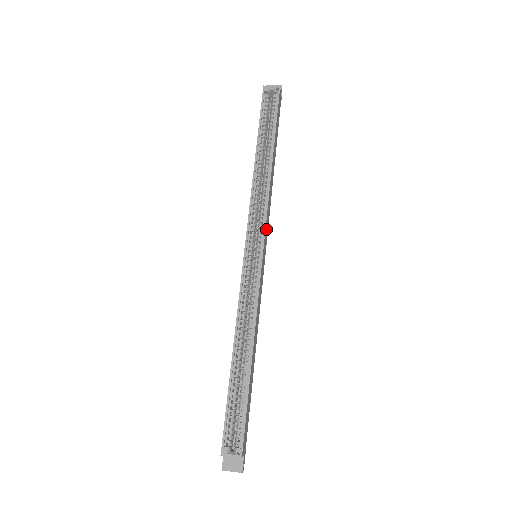
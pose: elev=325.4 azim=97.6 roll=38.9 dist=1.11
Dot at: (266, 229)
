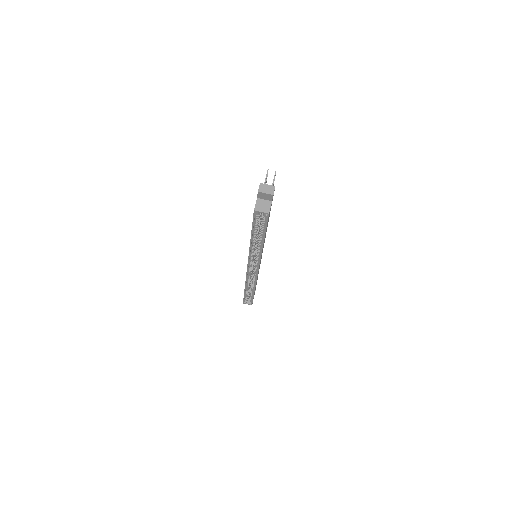
Dot at: occluded
